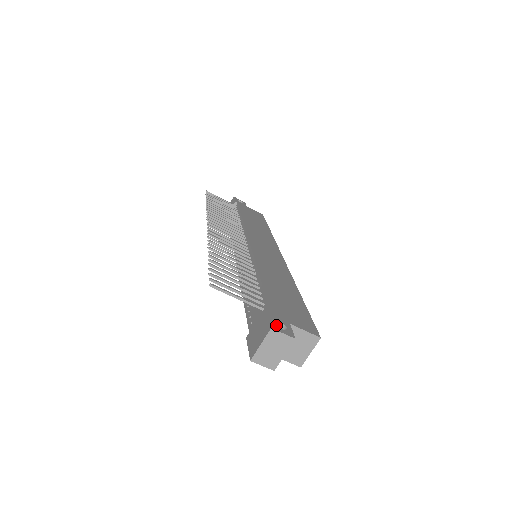
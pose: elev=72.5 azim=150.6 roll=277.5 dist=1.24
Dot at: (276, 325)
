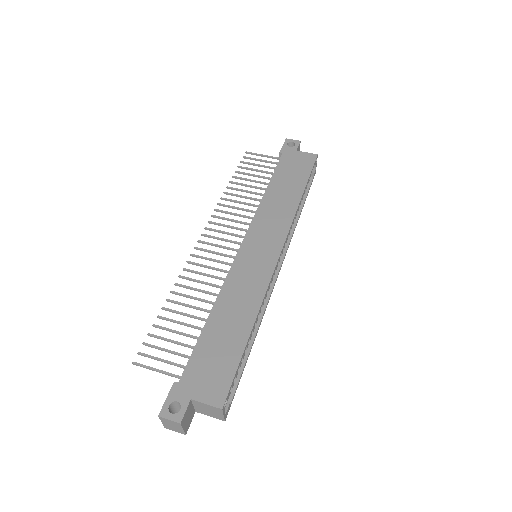
Dot at: (168, 409)
